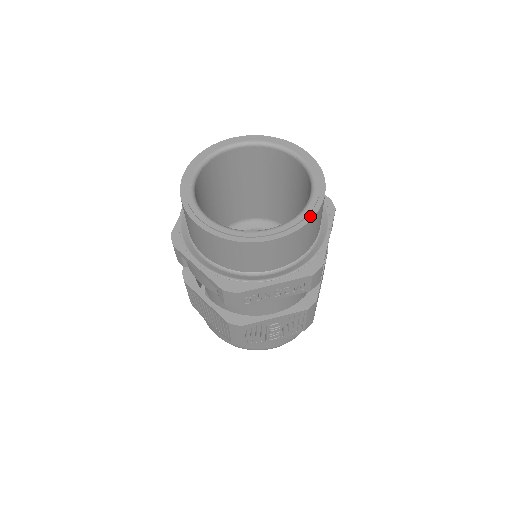
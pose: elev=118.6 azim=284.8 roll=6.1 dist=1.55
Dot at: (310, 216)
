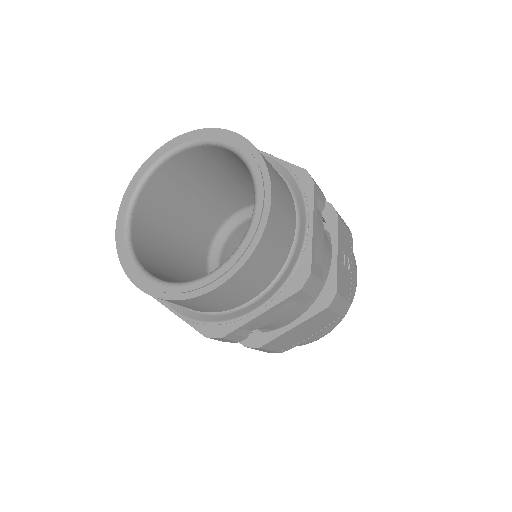
Dot at: (185, 295)
